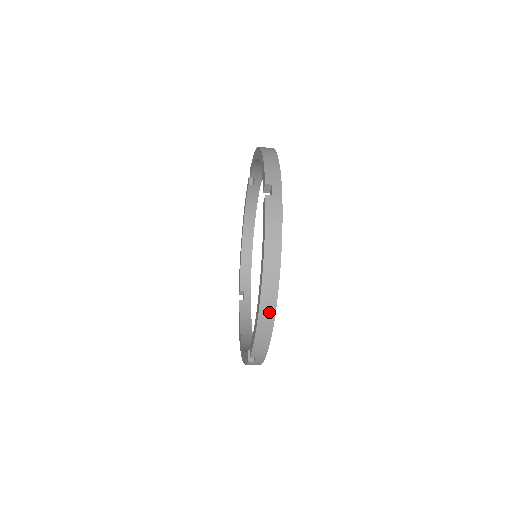
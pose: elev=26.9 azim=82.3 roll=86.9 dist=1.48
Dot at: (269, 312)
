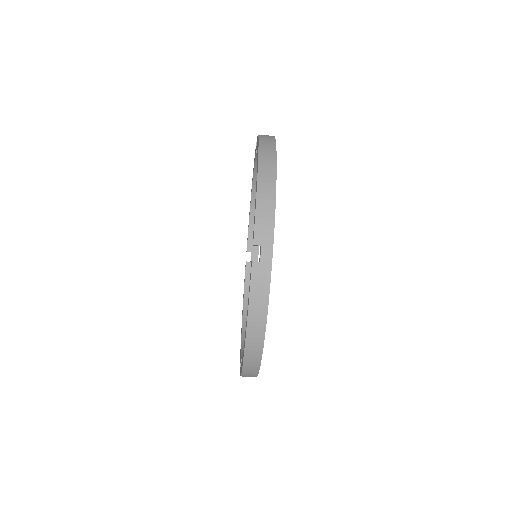
Dot at: (269, 169)
